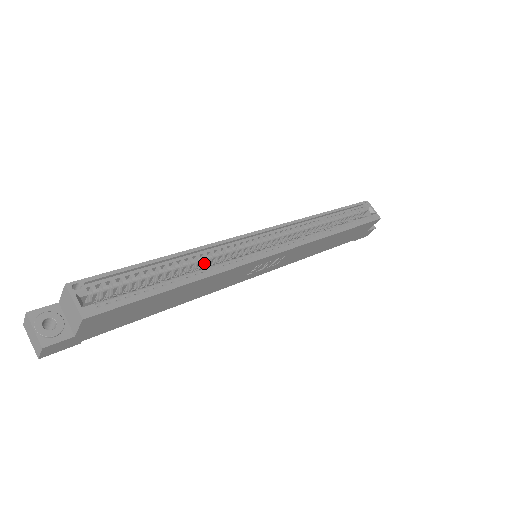
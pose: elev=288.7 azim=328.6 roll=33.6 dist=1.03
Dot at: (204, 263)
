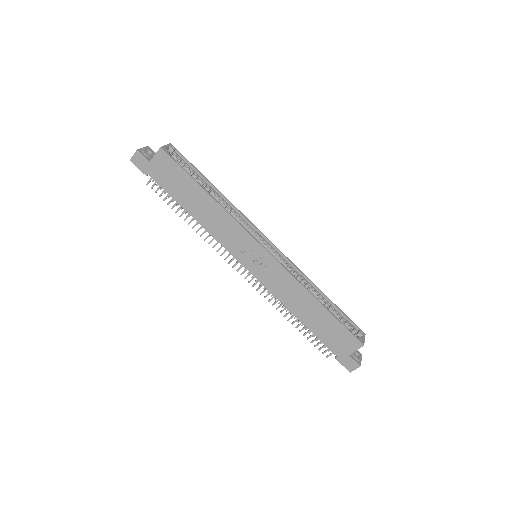
Dot at: occluded
